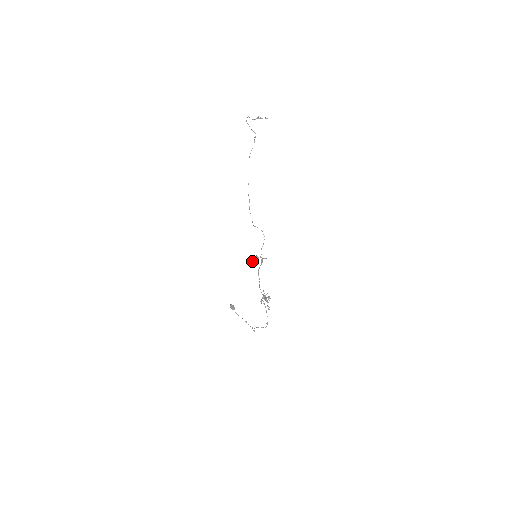
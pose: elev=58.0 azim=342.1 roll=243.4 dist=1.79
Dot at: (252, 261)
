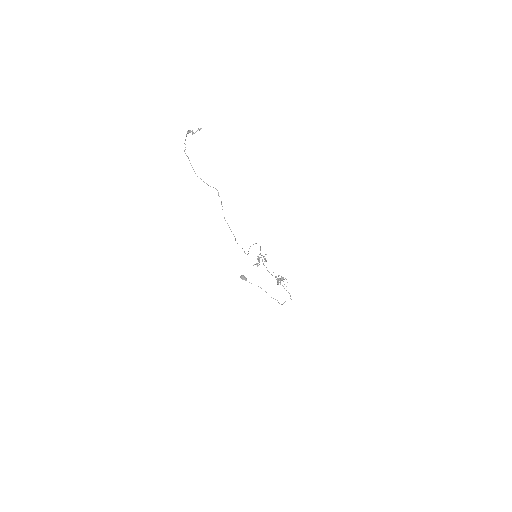
Dot at: occluded
